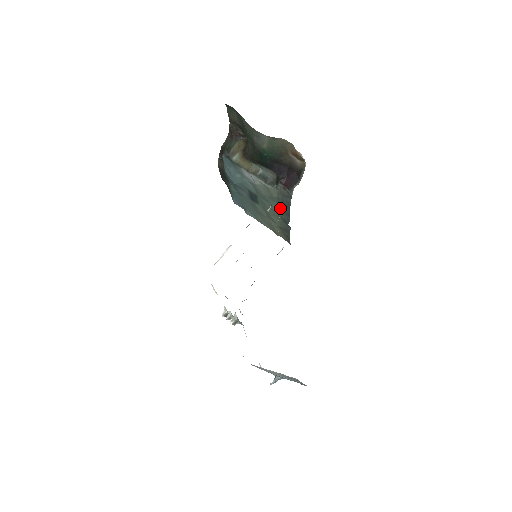
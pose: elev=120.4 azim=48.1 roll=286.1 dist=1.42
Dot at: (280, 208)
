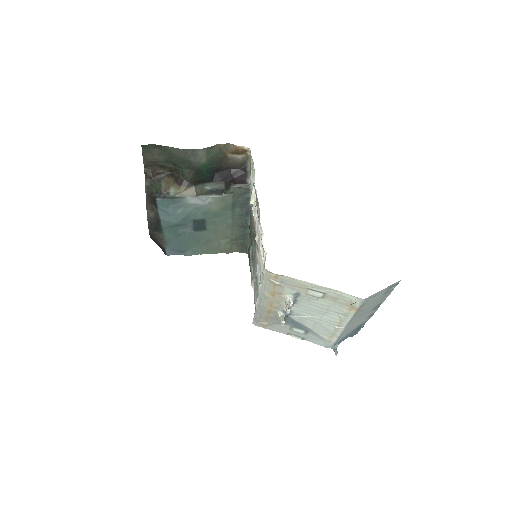
Dot at: (235, 214)
